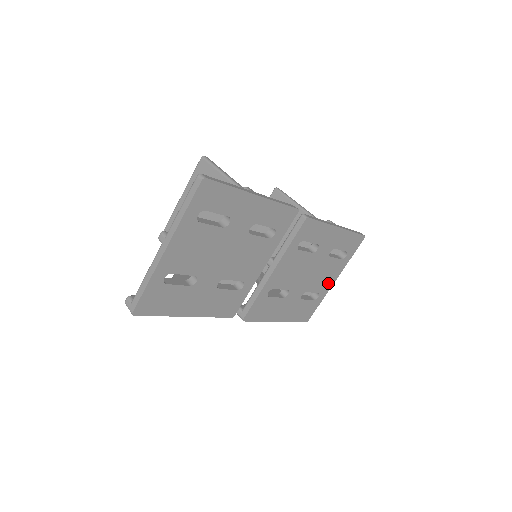
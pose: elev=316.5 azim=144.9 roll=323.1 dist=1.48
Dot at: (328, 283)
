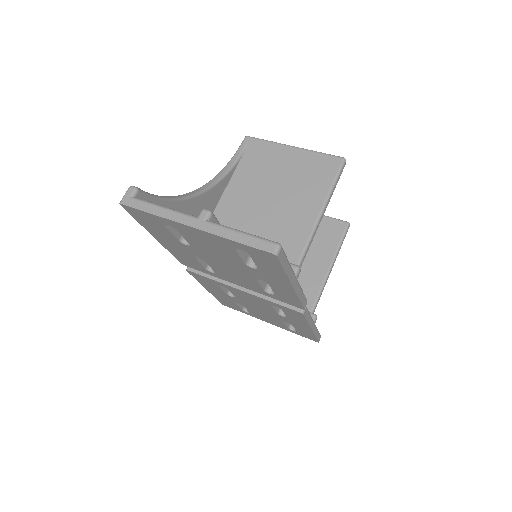
Dot at: (263, 318)
